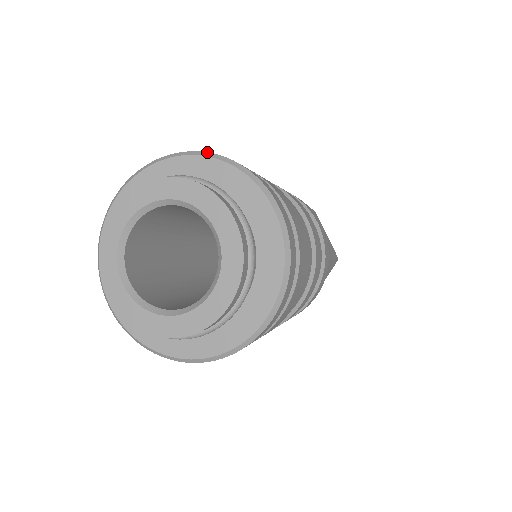
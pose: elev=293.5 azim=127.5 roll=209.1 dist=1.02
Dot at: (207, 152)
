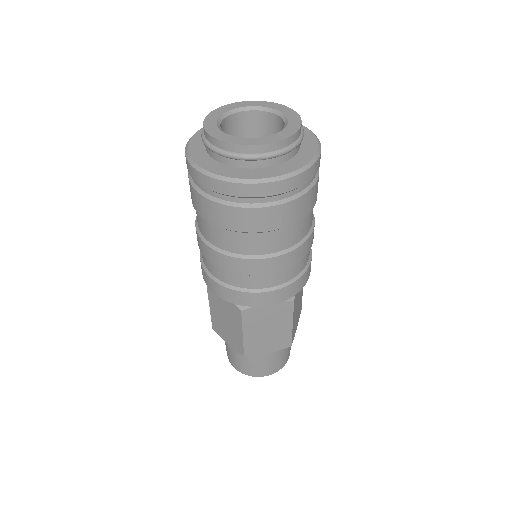
Dot at: occluded
